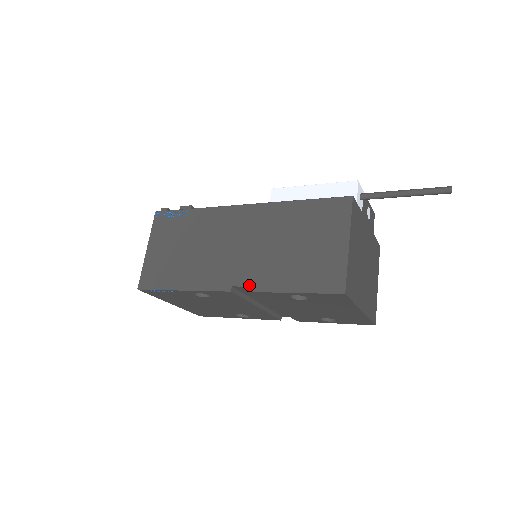
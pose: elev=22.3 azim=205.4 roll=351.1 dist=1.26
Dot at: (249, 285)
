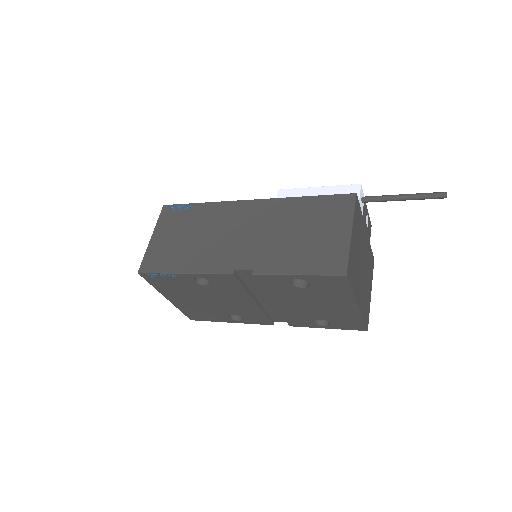
Dot at: (252, 268)
